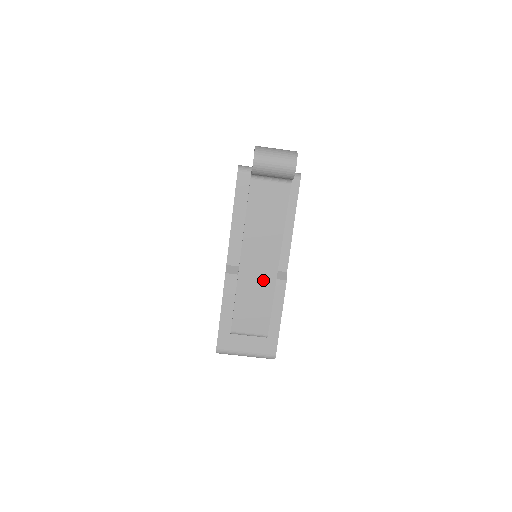
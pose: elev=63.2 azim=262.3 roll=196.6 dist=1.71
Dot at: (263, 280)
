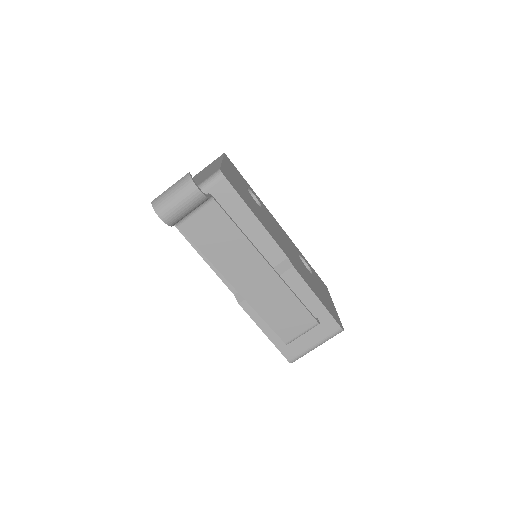
Dot at: (271, 288)
